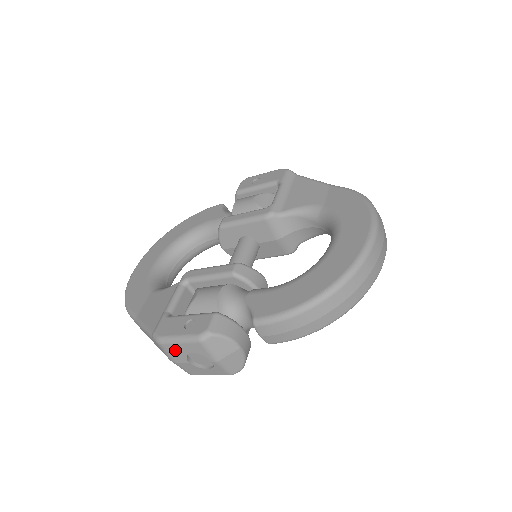
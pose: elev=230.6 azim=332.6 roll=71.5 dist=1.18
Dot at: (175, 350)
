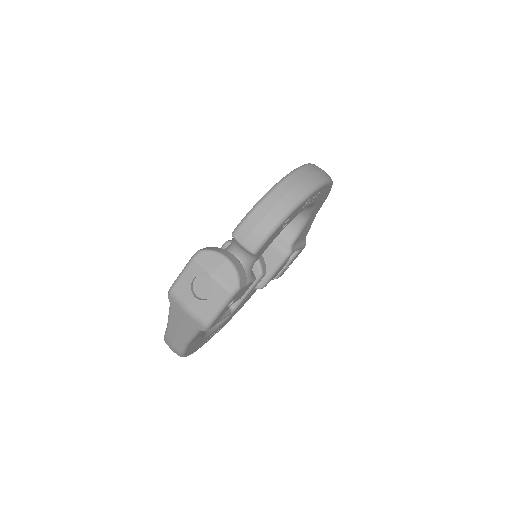
Dot at: (182, 289)
